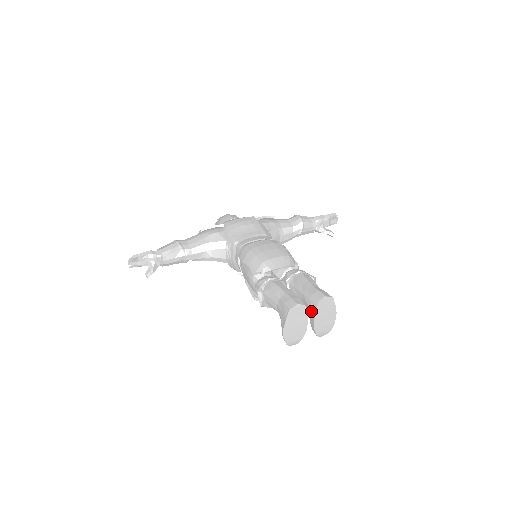
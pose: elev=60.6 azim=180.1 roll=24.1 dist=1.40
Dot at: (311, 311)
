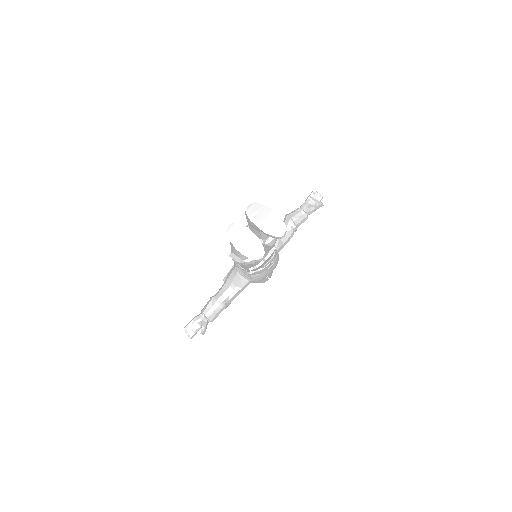
Dot at: (253, 225)
